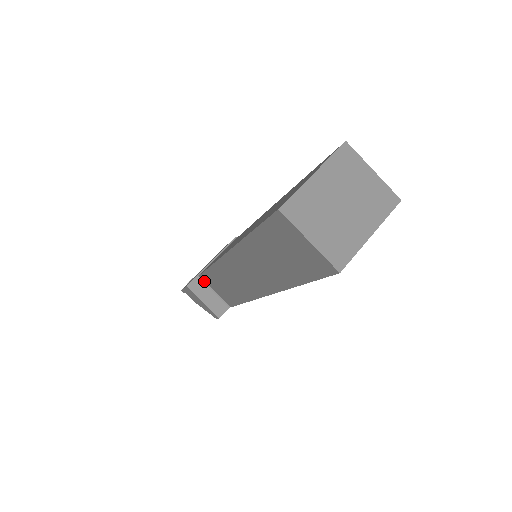
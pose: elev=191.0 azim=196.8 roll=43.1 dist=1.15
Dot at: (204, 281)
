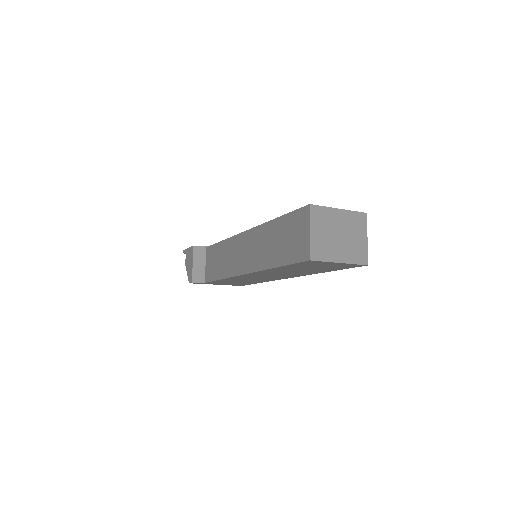
Dot at: (206, 253)
